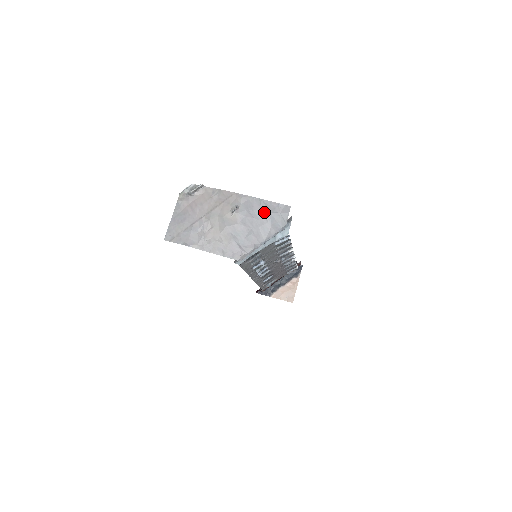
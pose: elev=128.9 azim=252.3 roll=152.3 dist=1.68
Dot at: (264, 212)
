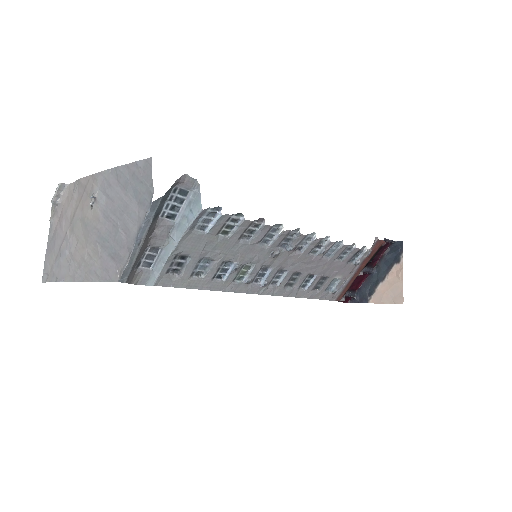
Dot at: (123, 187)
